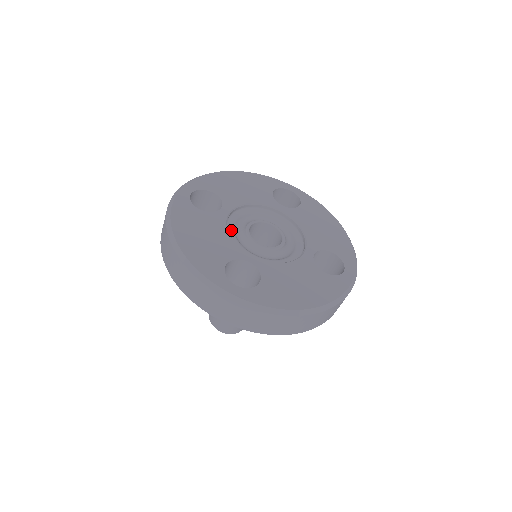
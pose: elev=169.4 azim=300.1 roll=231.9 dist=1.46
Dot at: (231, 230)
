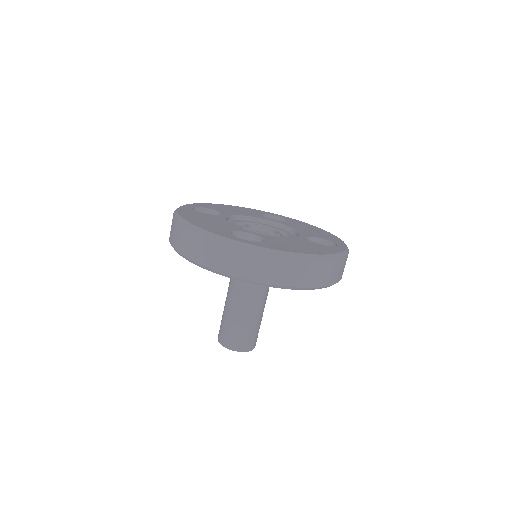
Dot at: occluded
